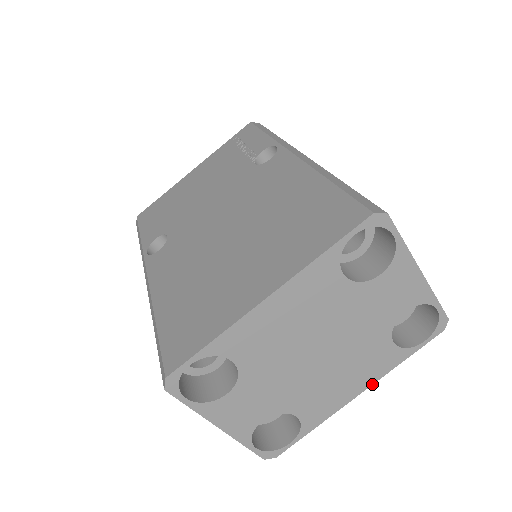
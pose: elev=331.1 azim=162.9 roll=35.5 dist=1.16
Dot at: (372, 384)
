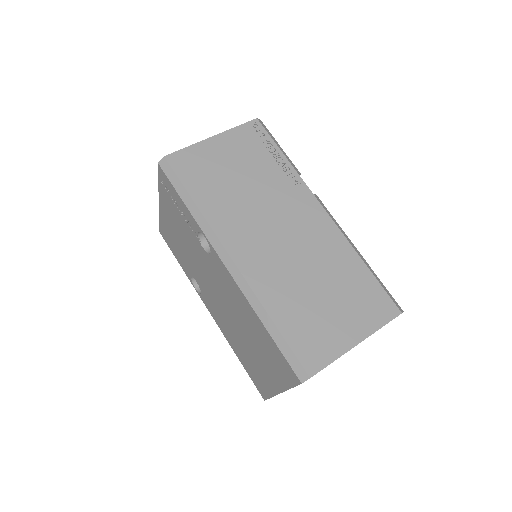
Dot at: occluded
